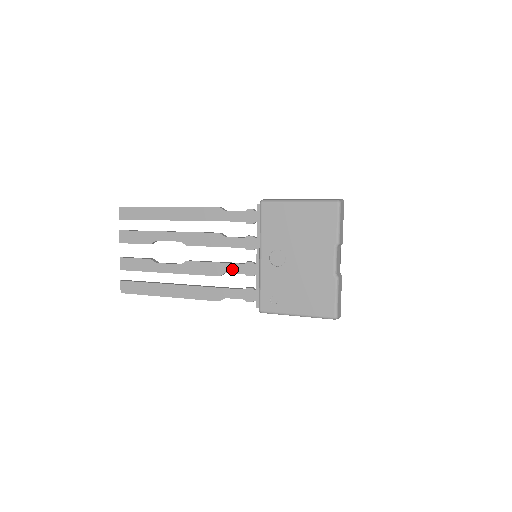
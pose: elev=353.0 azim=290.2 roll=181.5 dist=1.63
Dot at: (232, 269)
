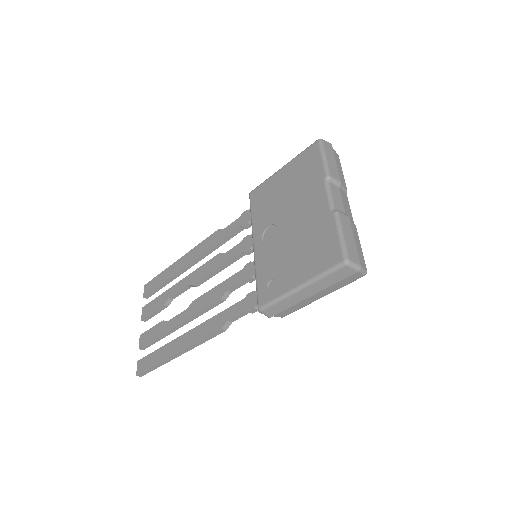
Dot at: (232, 282)
